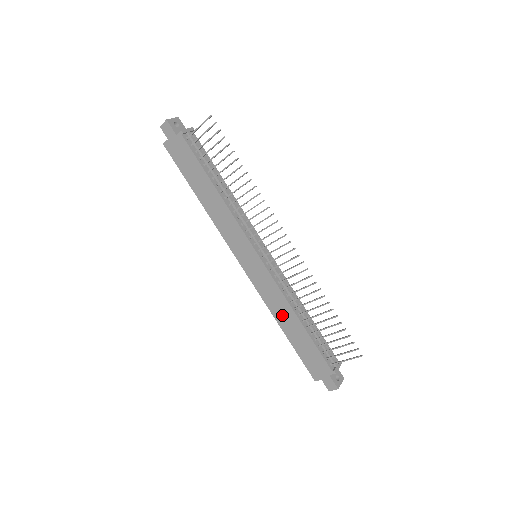
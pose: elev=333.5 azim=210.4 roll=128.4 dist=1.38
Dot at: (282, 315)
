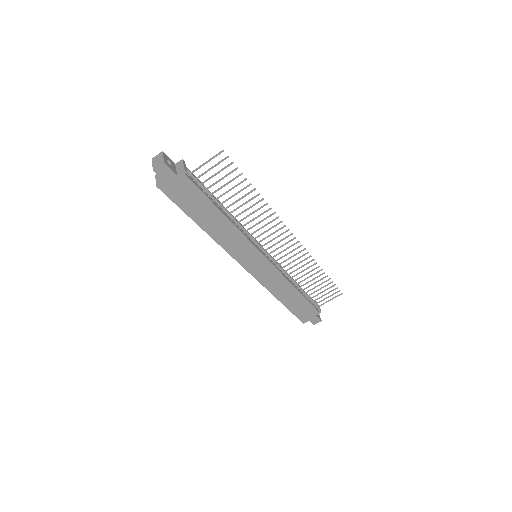
Dot at: (282, 292)
